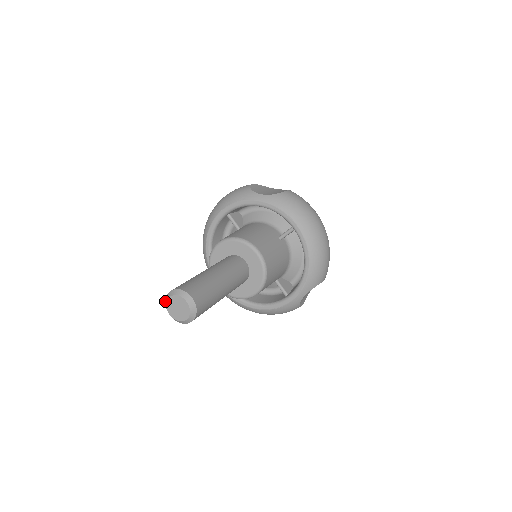
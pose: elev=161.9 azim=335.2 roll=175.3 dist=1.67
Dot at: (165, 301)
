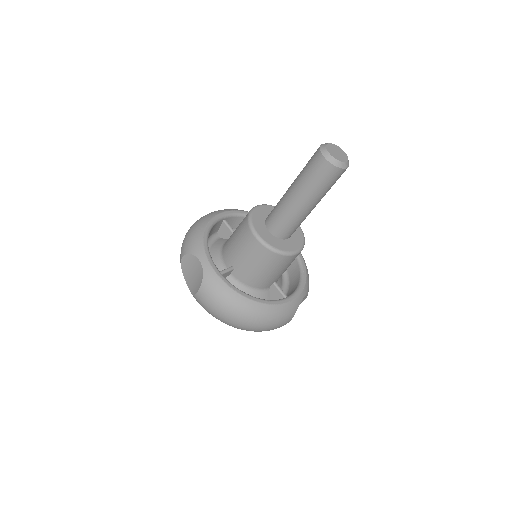
Dot at: (321, 147)
